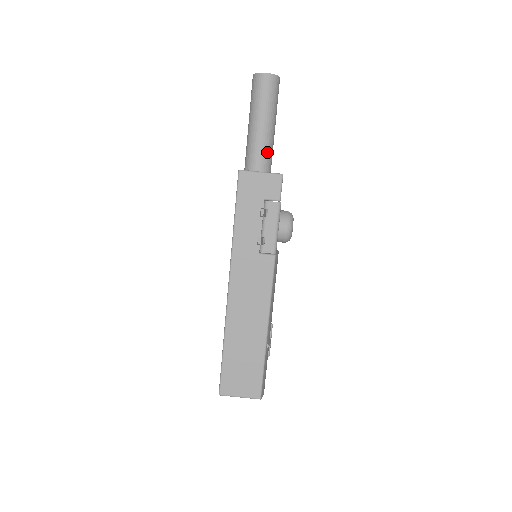
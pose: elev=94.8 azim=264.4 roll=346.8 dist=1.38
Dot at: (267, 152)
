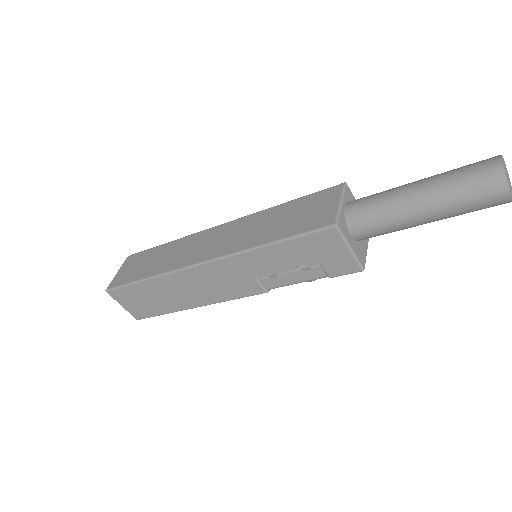
Dot at: (385, 233)
